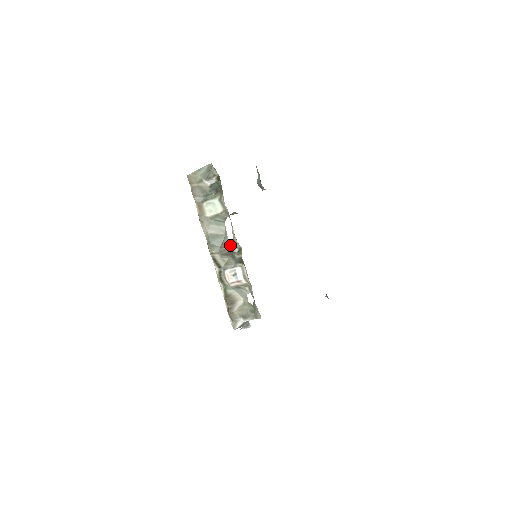
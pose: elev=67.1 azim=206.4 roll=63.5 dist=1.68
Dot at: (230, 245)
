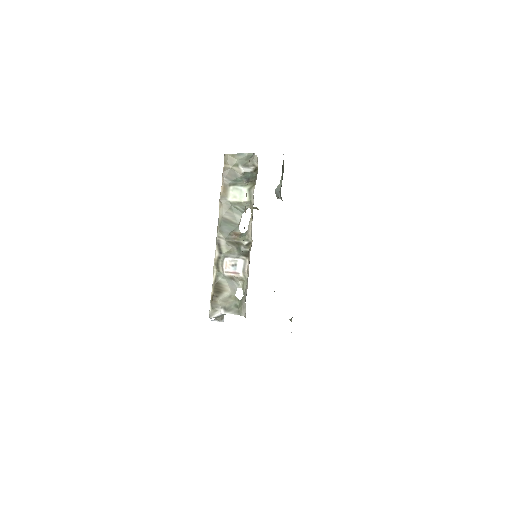
Dot at: (241, 236)
